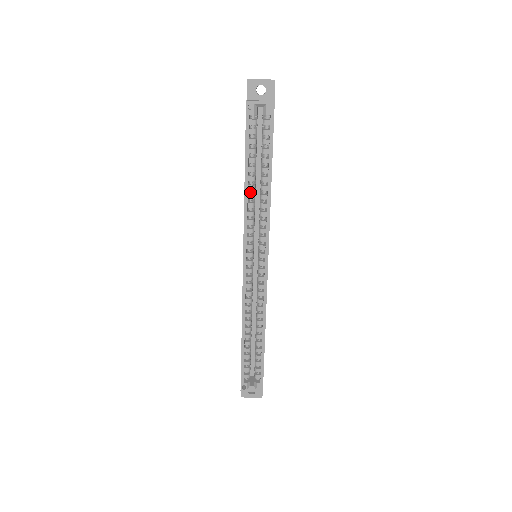
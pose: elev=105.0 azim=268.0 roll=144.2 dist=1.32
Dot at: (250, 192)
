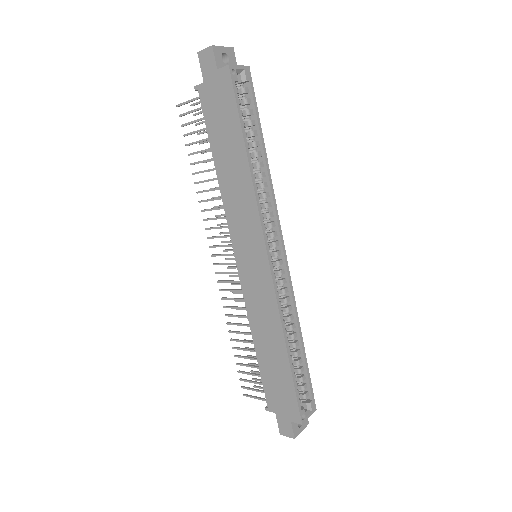
Dot at: (250, 173)
